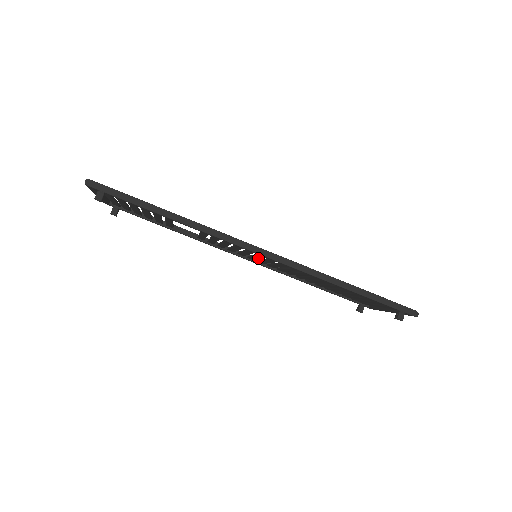
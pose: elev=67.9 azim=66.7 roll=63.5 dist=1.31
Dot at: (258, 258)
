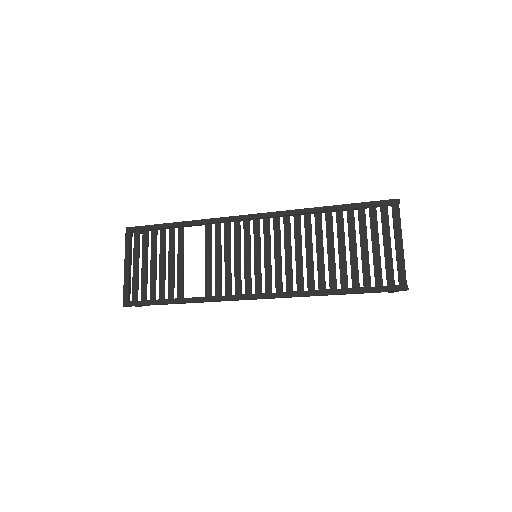
Dot at: (259, 251)
